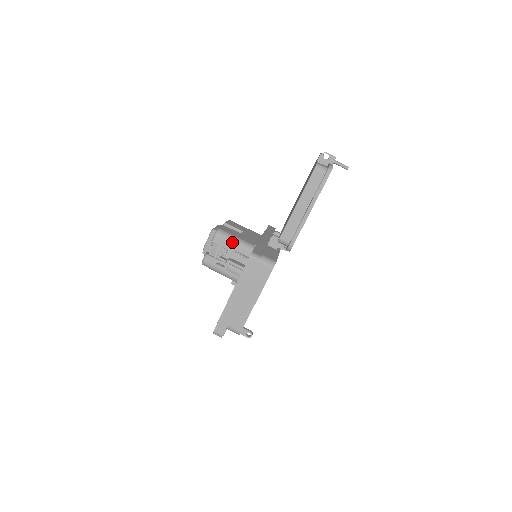
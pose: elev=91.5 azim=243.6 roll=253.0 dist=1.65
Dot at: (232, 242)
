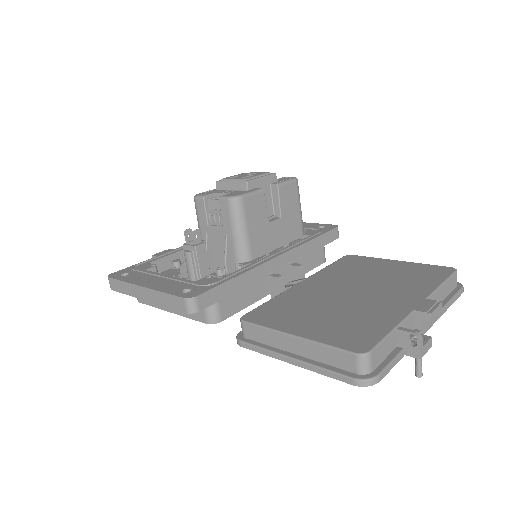
Dot at: (234, 229)
